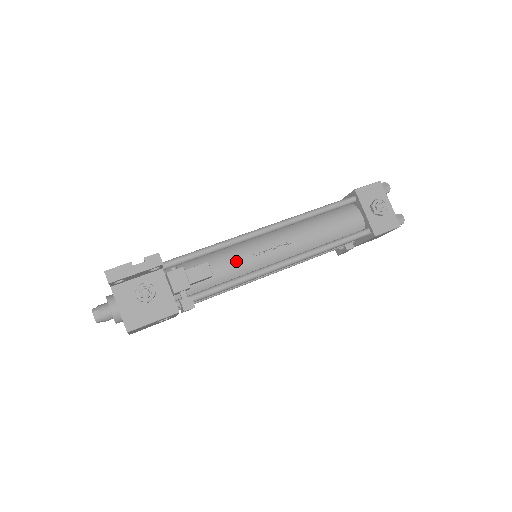
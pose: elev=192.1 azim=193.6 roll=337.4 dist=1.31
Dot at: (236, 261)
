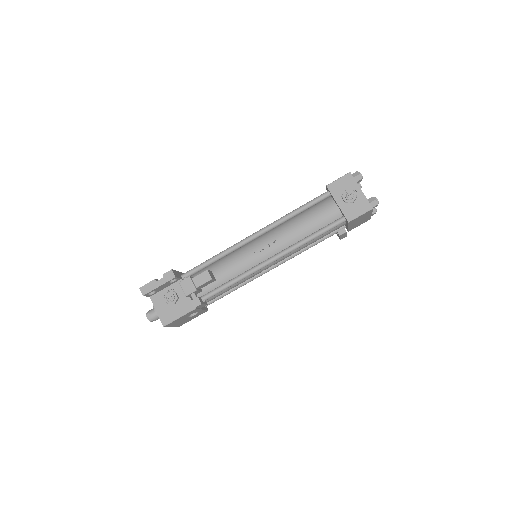
Dot at: (234, 264)
